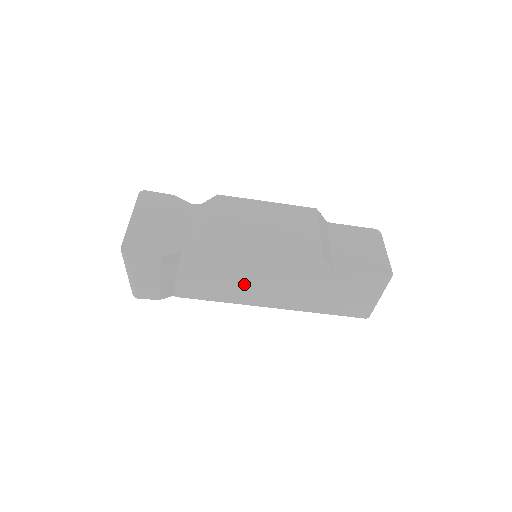
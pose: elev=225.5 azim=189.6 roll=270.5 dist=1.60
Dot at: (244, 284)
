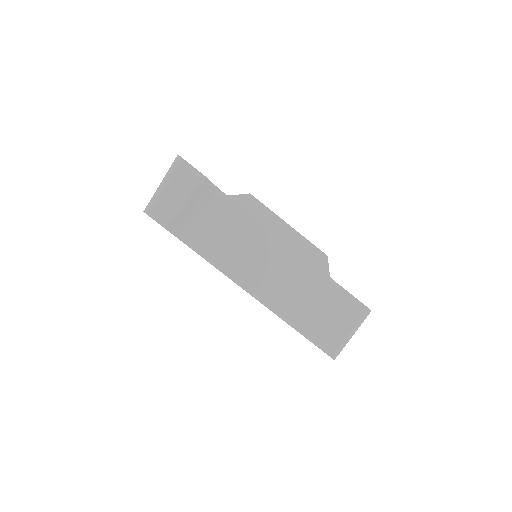
Dot at: (248, 254)
